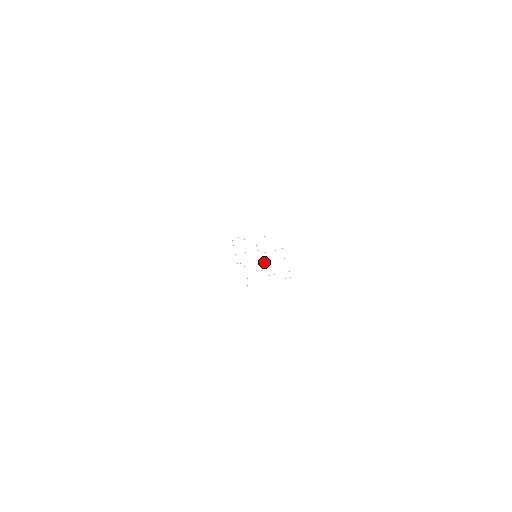
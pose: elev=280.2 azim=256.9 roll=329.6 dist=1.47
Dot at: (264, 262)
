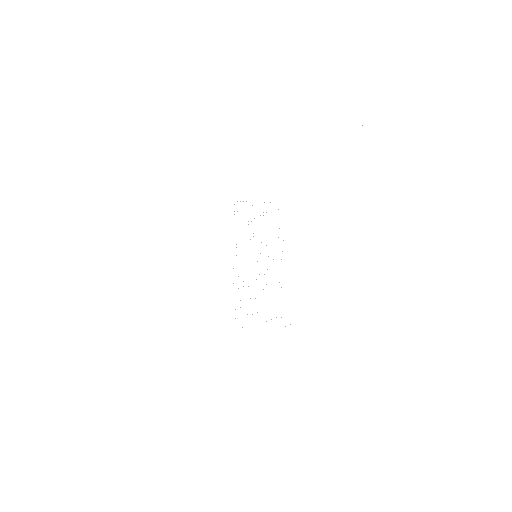
Dot at: occluded
